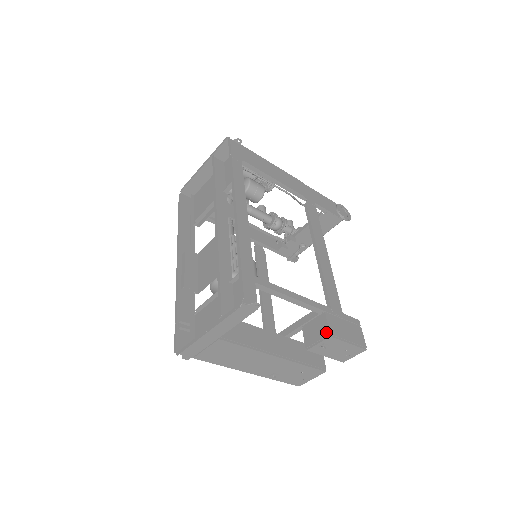
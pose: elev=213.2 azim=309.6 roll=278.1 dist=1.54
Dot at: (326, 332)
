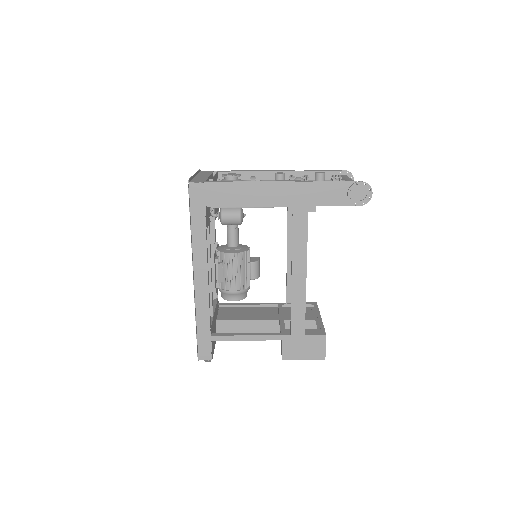
Dot at: (281, 354)
